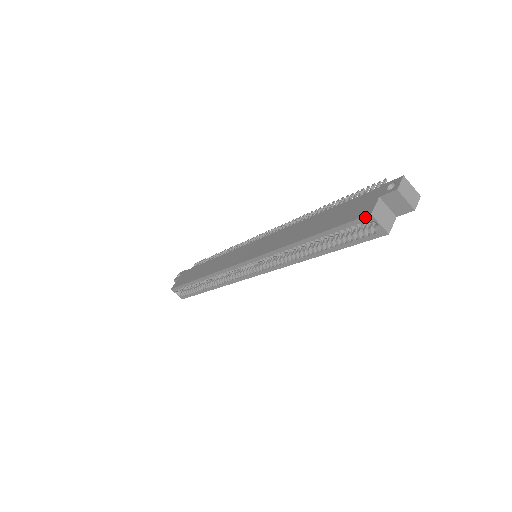
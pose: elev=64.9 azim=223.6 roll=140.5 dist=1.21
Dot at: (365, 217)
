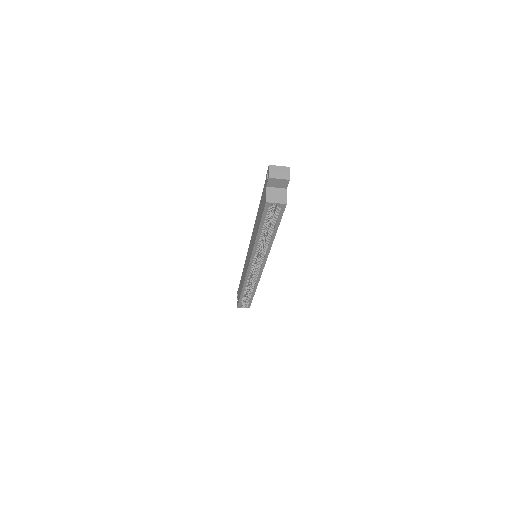
Dot at: (266, 205)
